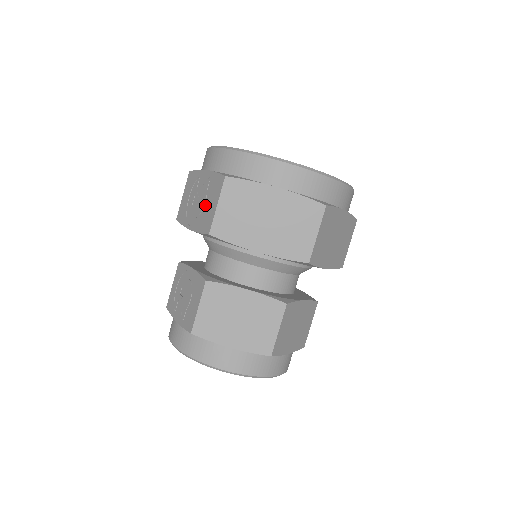
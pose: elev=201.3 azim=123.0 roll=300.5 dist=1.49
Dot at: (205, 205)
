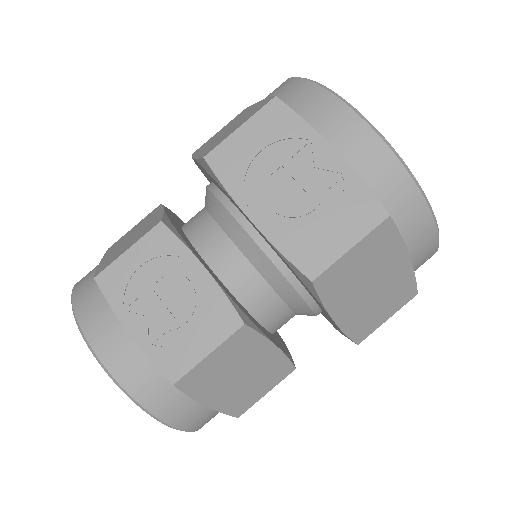
Dot at: (313, 215)
